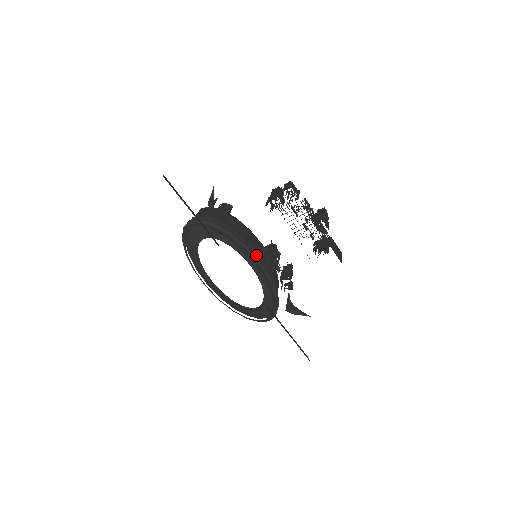
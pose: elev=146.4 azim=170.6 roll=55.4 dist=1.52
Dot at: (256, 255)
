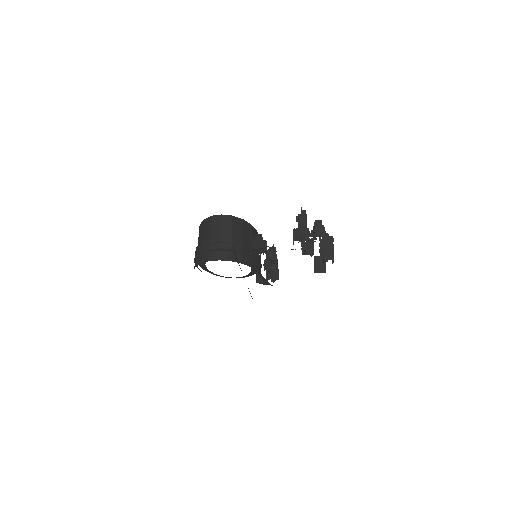
Dot at: occluded
